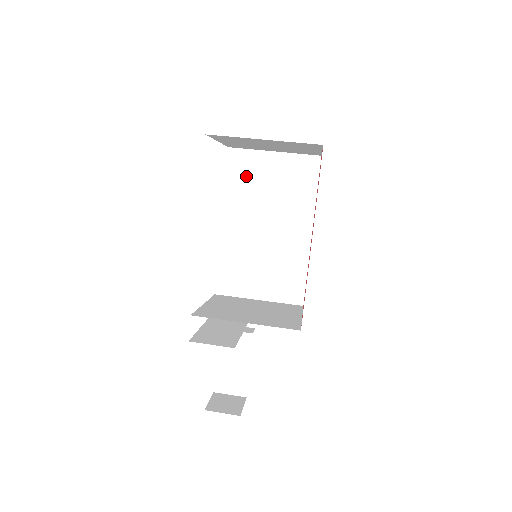
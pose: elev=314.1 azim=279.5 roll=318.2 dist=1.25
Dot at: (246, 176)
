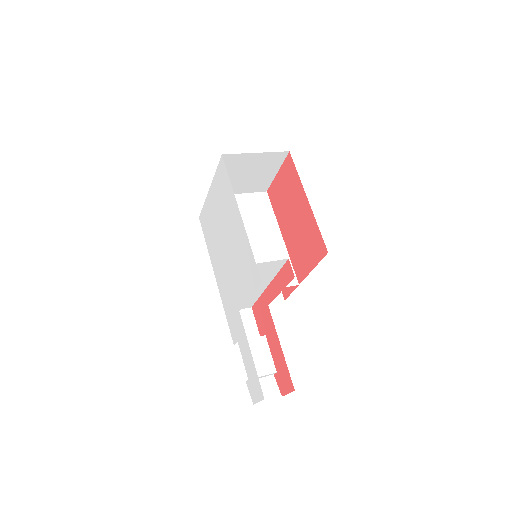
Dot at: occluded
